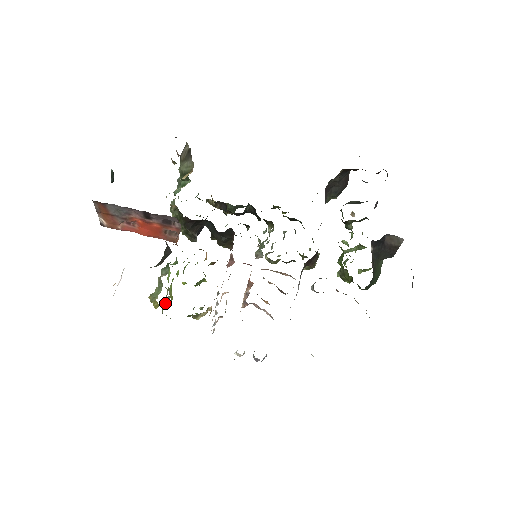
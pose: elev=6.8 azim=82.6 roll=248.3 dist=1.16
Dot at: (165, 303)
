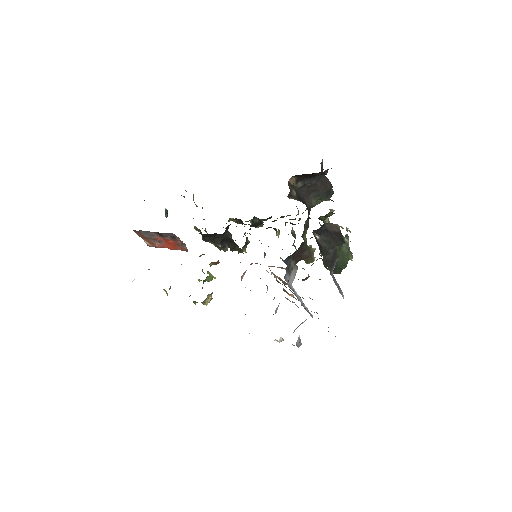
Dot at: occluded
